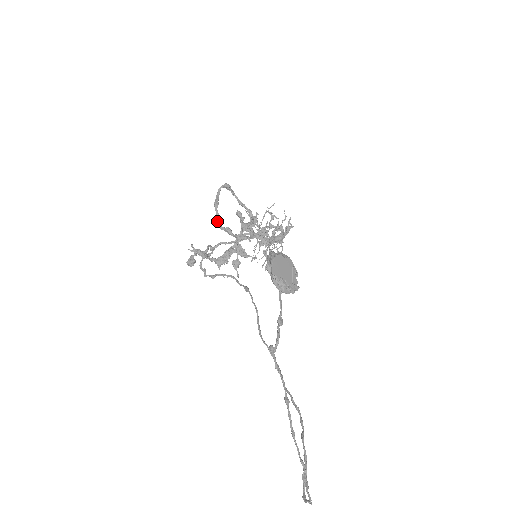
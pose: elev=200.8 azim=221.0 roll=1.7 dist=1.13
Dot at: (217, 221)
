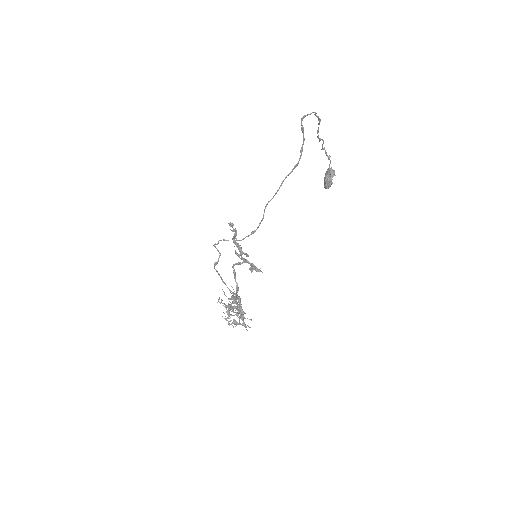
Dot at: (232, 267)
